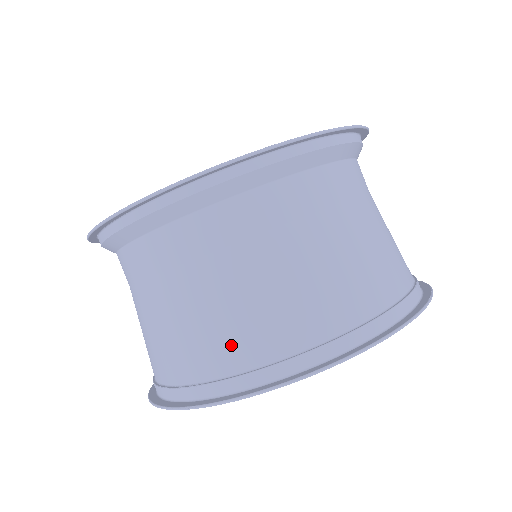
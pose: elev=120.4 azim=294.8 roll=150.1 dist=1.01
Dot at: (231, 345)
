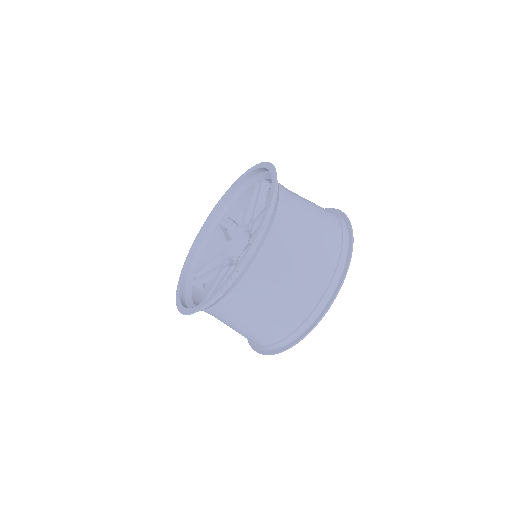
Dot at: (274, 331)
